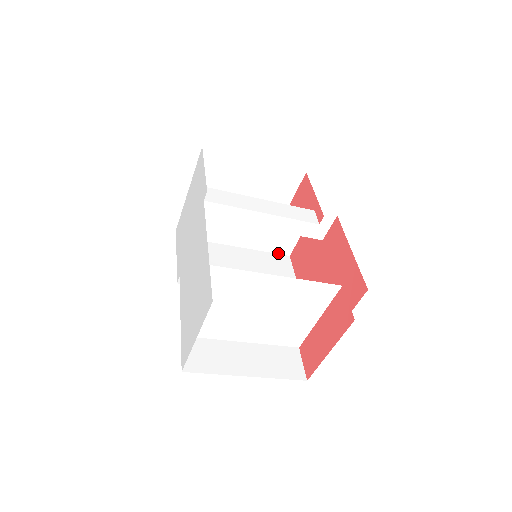
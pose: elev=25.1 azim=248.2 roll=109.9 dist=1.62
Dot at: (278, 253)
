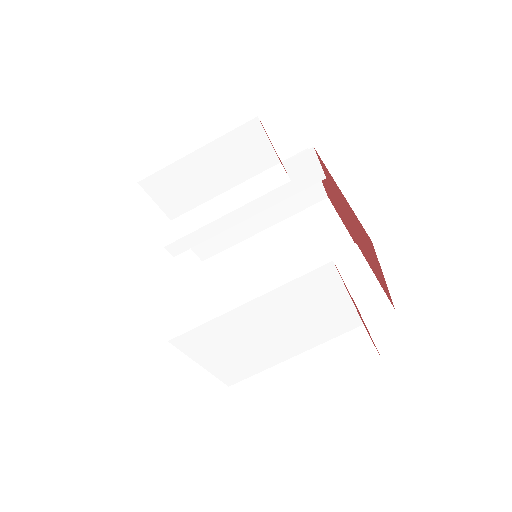
Dot at: (313, 204)
